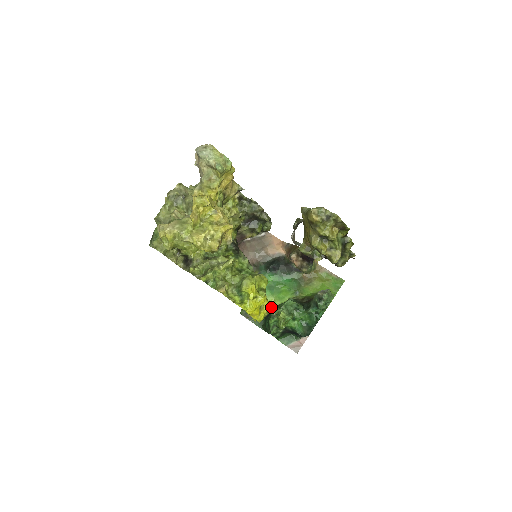
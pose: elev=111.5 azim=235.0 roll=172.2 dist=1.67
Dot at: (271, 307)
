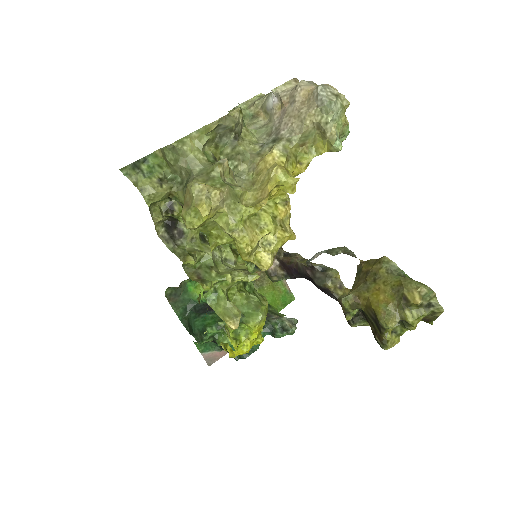
Dot at: occluded
